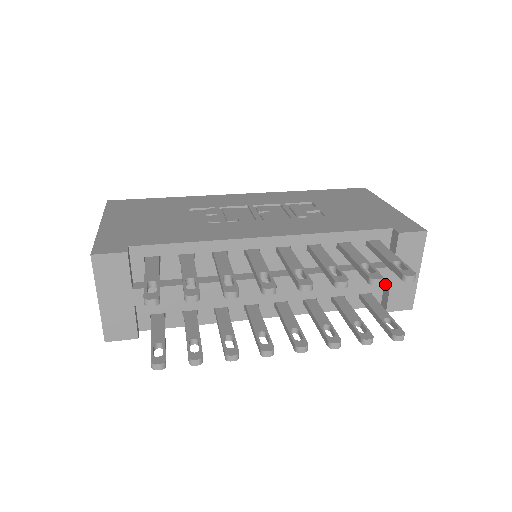
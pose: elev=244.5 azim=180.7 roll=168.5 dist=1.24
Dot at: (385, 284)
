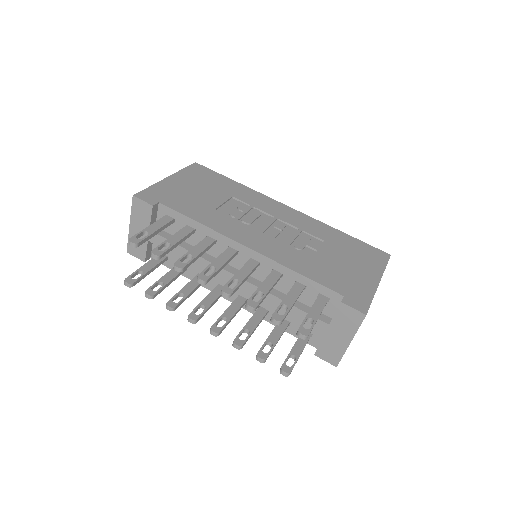
Dot at: occluded
